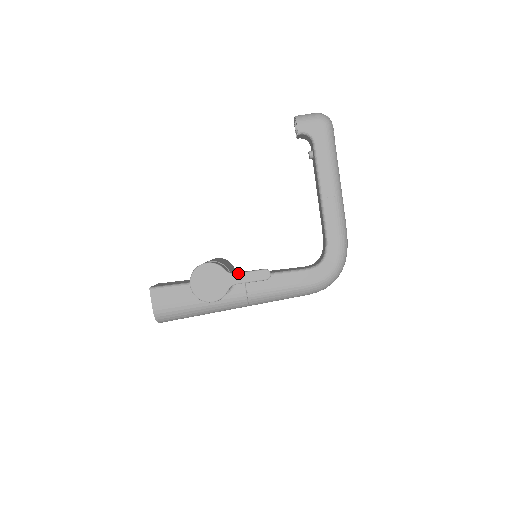
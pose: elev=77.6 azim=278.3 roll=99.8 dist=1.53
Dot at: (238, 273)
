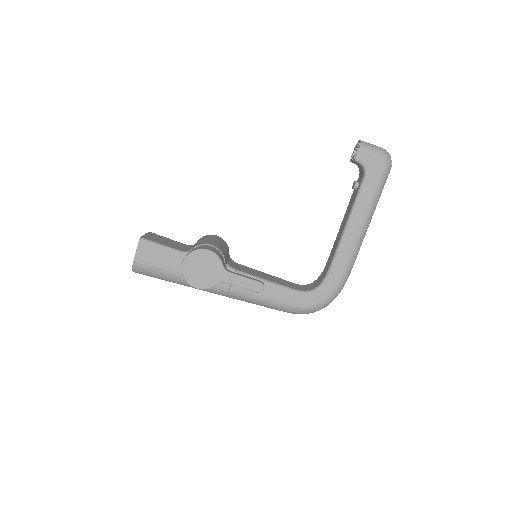
Dot at: (234, 274)
